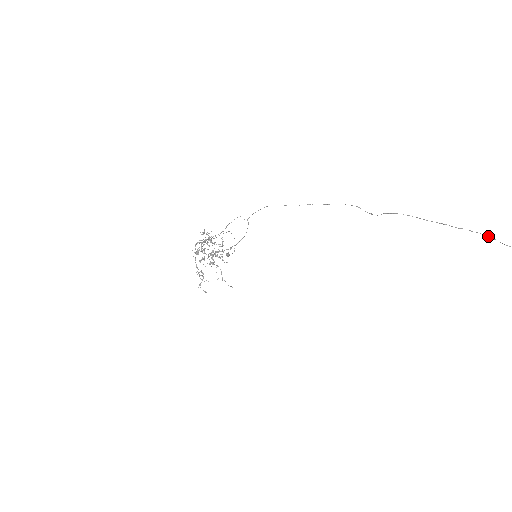
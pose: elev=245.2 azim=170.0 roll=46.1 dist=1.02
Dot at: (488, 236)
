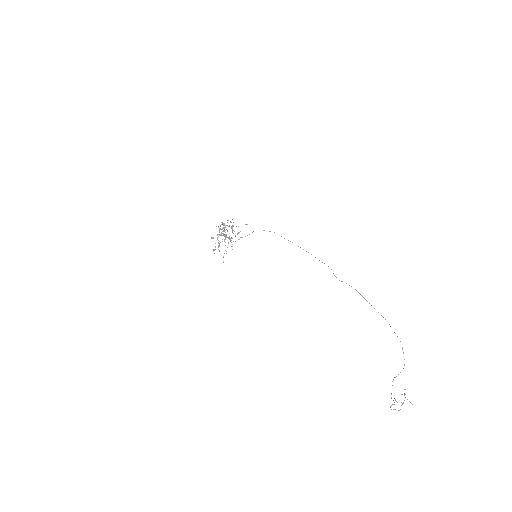
Dot at: occluded
